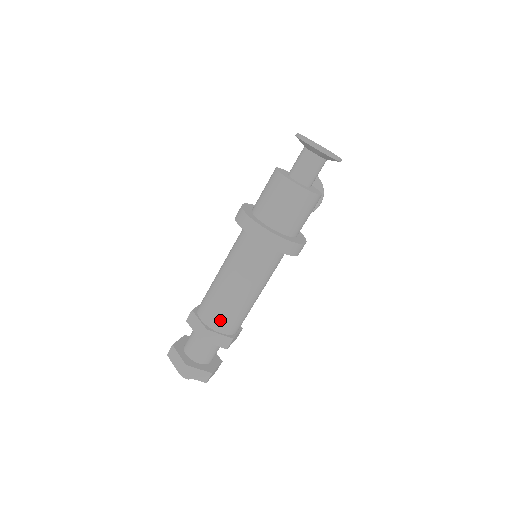
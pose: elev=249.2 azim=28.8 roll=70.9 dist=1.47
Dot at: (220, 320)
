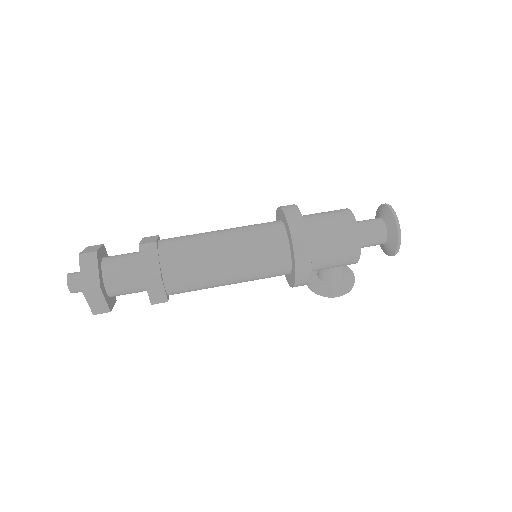
Dot at: (175, 250)
